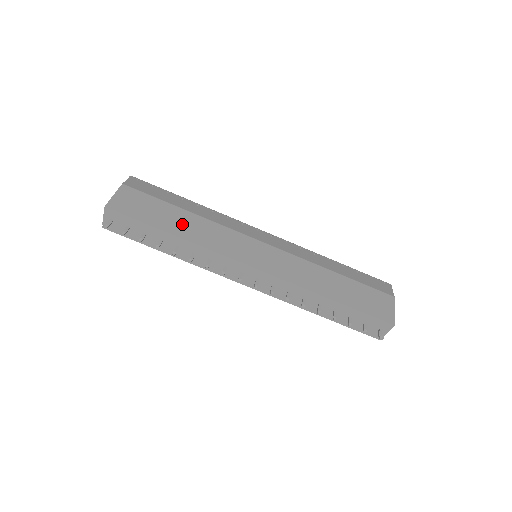
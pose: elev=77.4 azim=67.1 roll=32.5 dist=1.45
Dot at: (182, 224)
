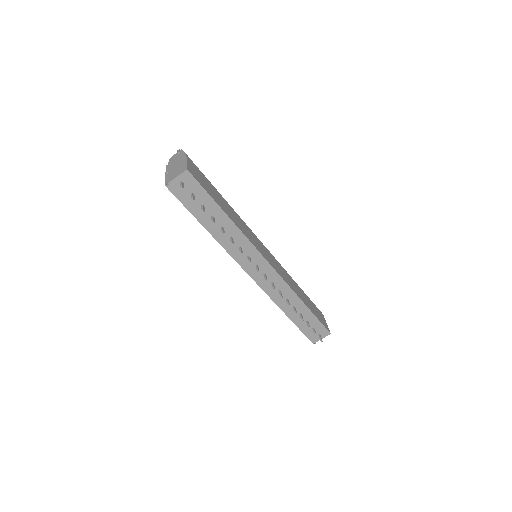
Dot at: (228, 210)
